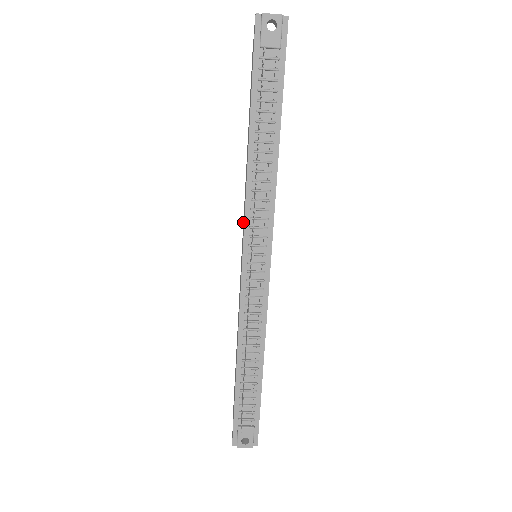
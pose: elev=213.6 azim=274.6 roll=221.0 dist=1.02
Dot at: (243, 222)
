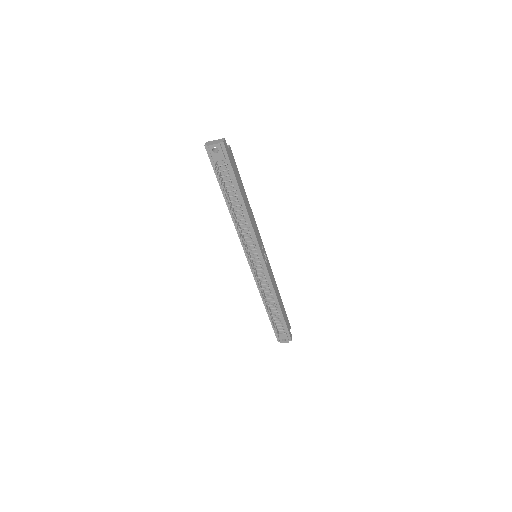
Dot at: occluded
